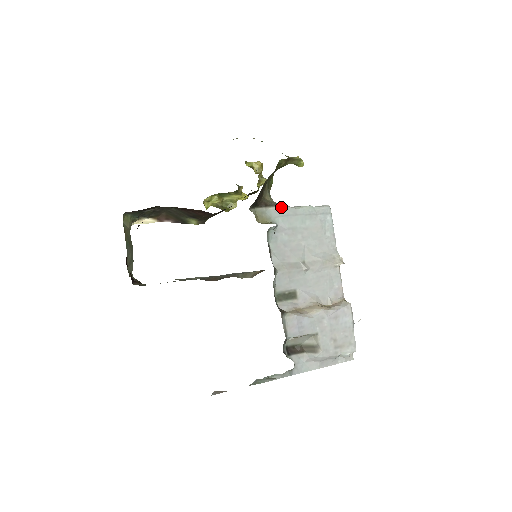
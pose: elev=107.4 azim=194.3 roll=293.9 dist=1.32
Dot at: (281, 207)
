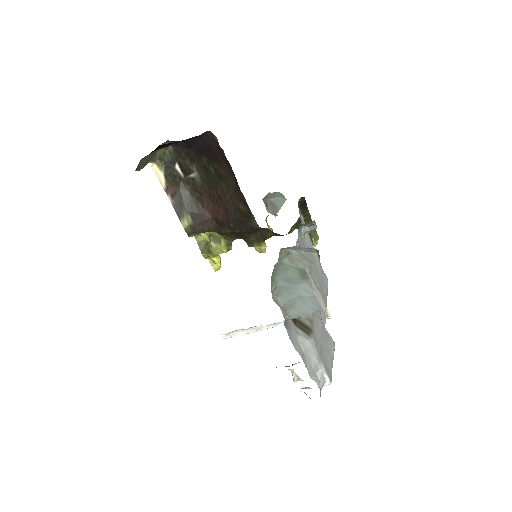
Dot at: (308, 232)
